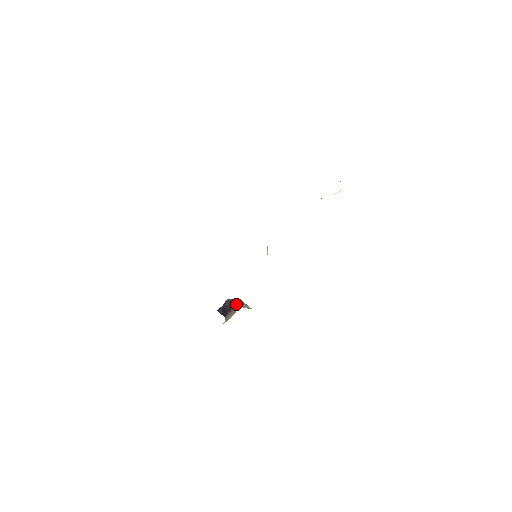
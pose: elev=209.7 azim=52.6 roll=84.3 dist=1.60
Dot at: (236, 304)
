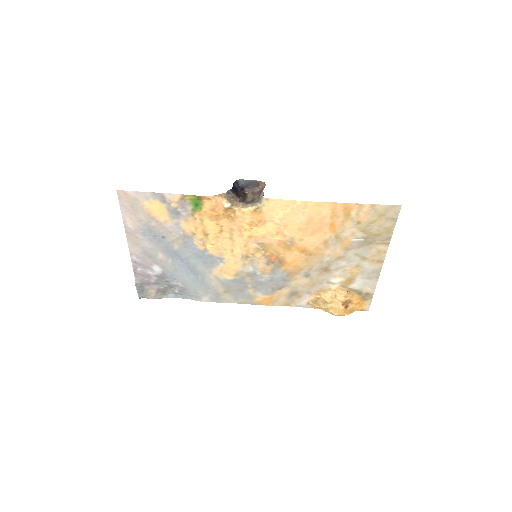
Dot at: (244, 201)
